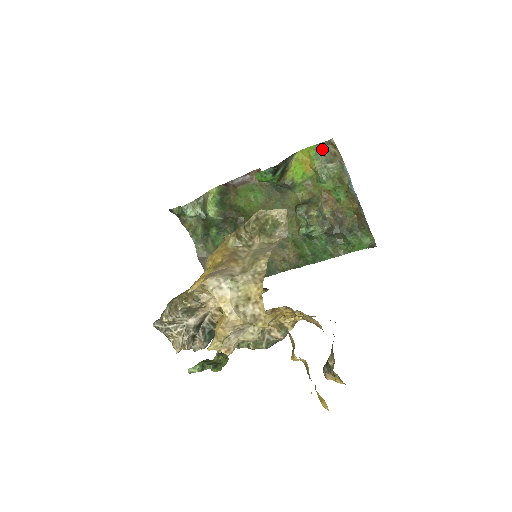
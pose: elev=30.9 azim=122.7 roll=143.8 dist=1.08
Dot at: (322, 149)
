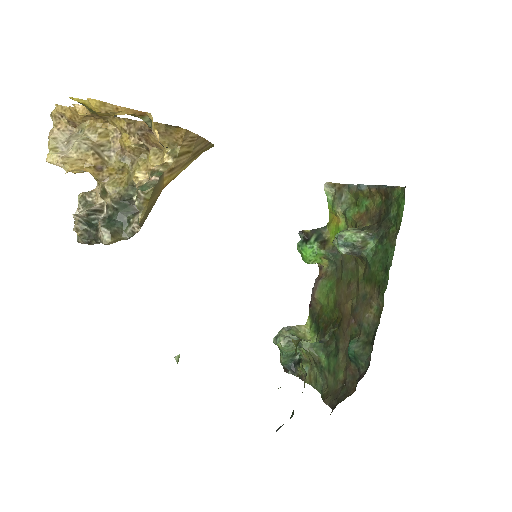
Dot at: (333, 198)
